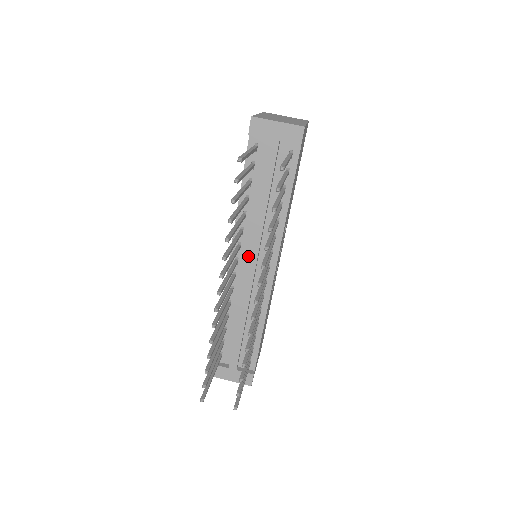
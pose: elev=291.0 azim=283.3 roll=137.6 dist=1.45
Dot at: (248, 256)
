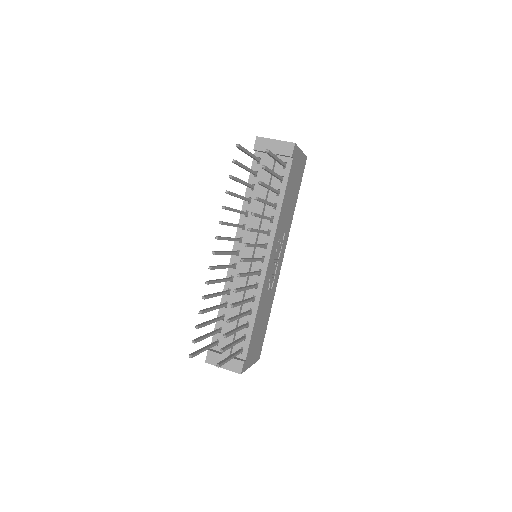
Dot at: (247, 247)
